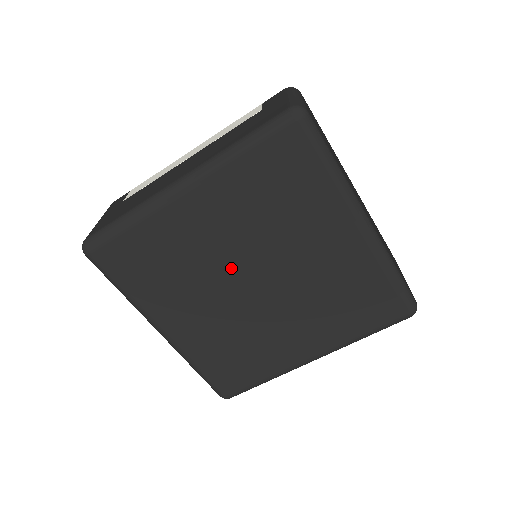
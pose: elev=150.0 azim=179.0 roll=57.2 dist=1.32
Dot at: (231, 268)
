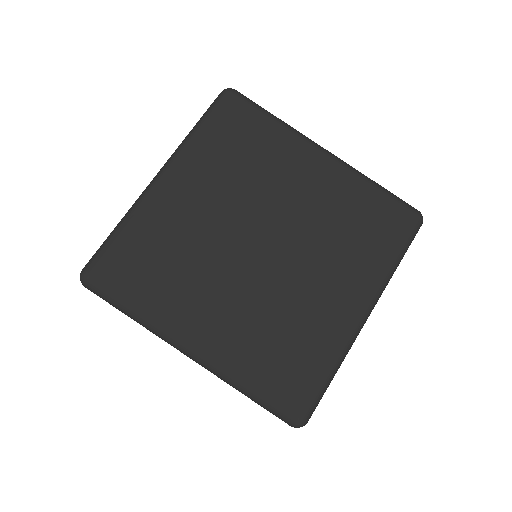
Dot at: (233, 235)
